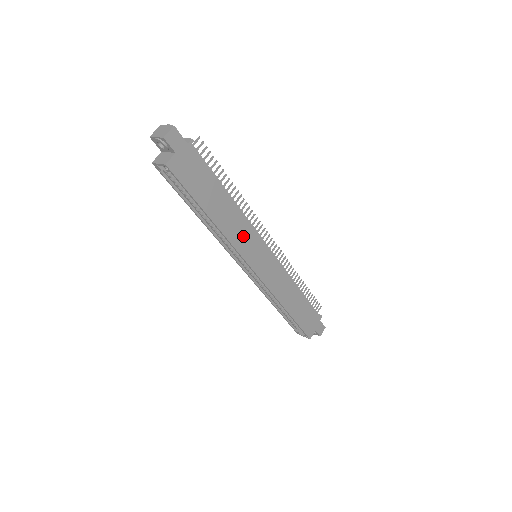
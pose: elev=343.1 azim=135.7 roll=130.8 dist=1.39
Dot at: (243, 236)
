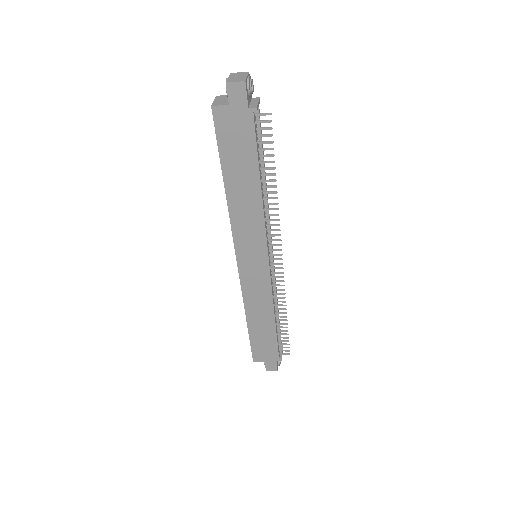
Dot at: (248, 229)
